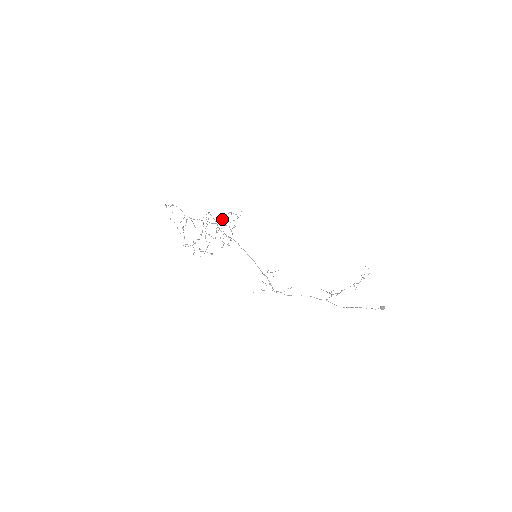
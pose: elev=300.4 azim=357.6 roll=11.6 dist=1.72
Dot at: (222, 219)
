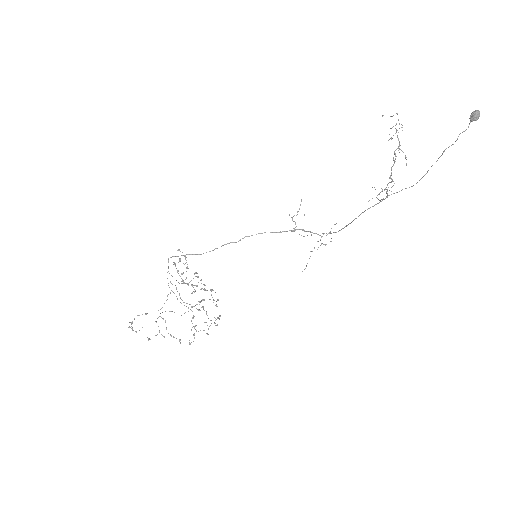
Dot at: occluded
